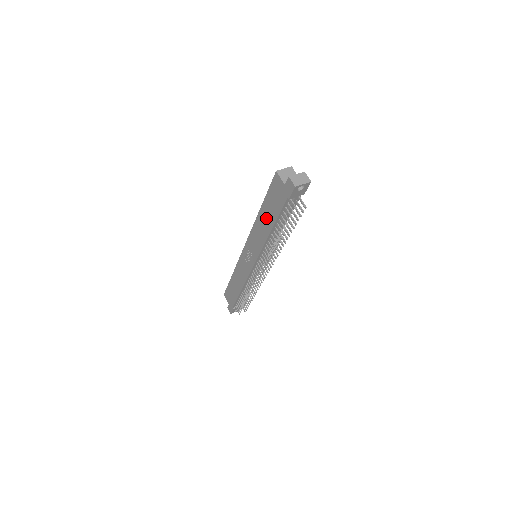
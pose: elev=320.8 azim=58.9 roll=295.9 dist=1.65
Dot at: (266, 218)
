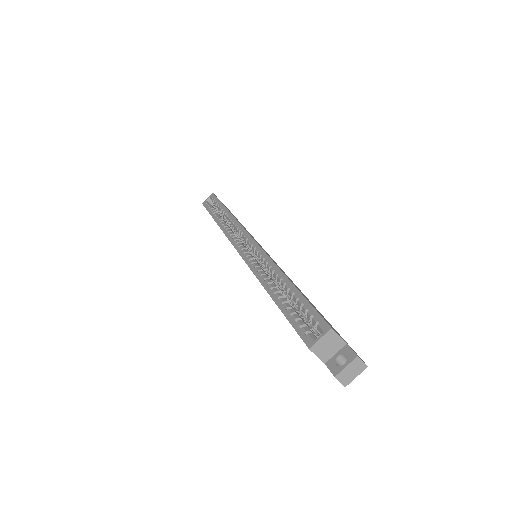
Dot at: occluded
